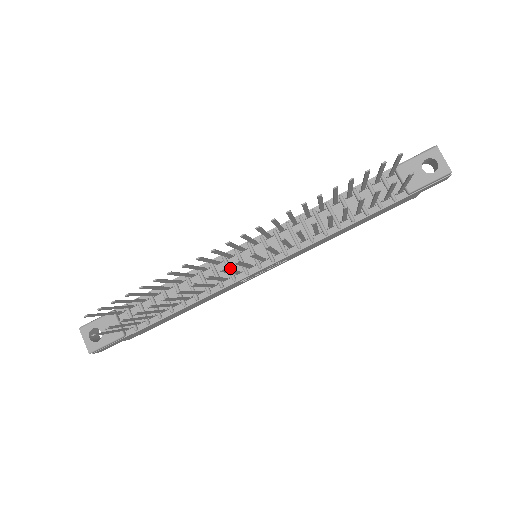
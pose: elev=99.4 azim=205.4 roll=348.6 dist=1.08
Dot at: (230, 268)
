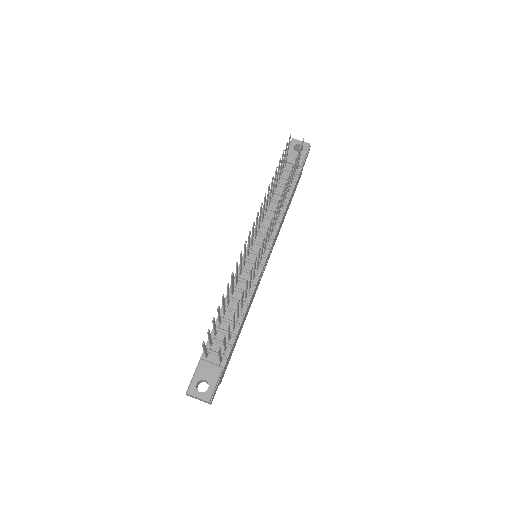
Dot at: occluded
